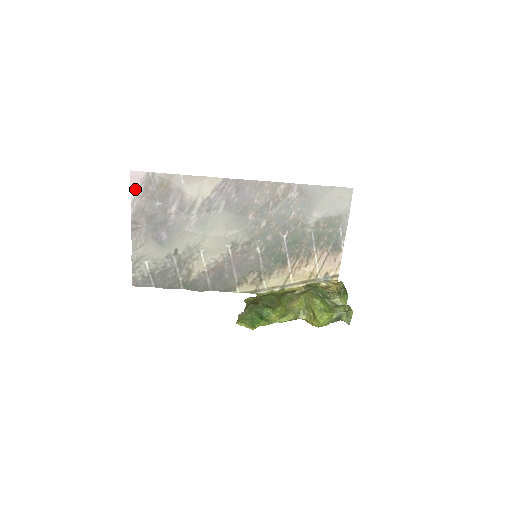
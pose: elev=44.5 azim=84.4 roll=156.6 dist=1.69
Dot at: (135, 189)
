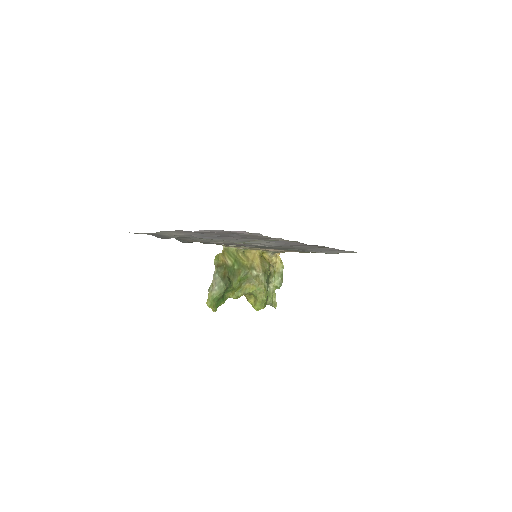
Dot at: (229, 231)
